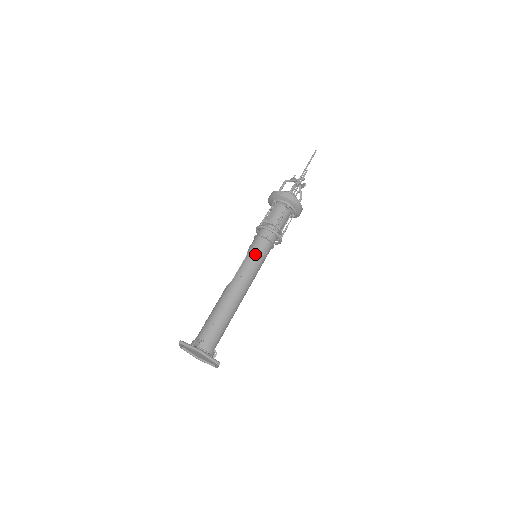
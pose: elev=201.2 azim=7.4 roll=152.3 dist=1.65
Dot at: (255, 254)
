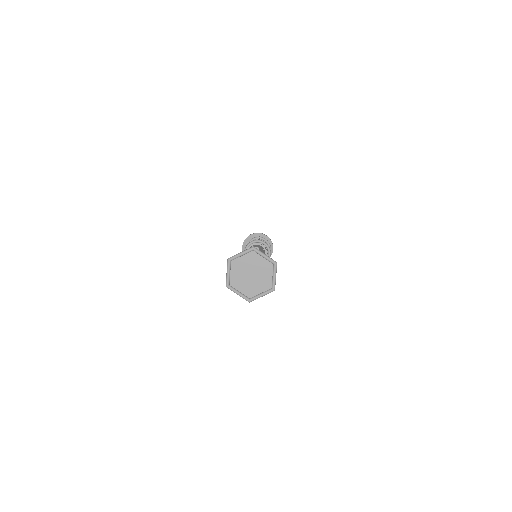
Dot at: occluded
